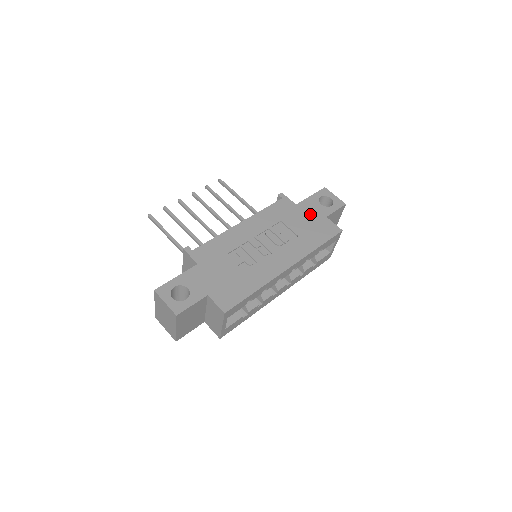
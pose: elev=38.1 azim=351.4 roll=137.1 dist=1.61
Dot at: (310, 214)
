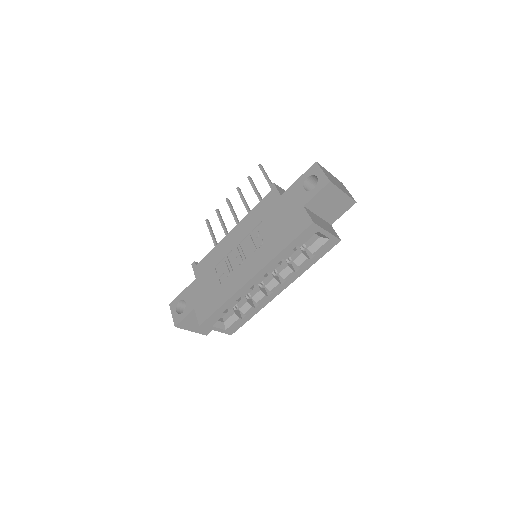
Dot at: (289, 206)
